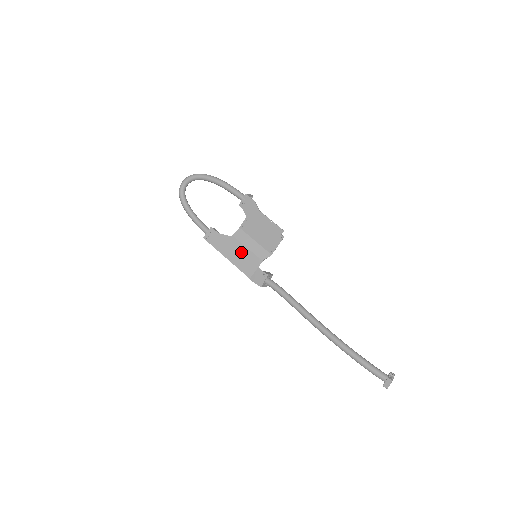
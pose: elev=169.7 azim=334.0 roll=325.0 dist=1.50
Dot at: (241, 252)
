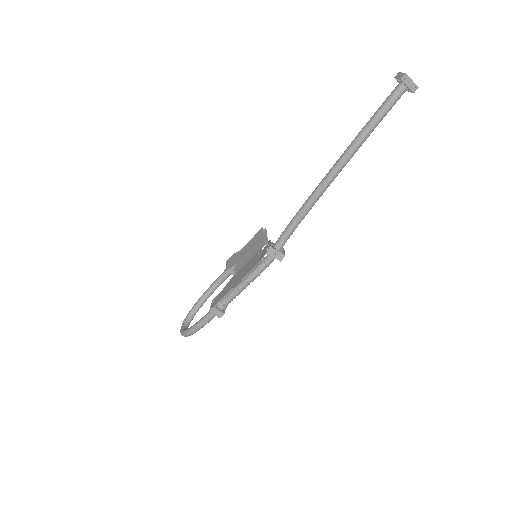
Dot at: (243, 270)
